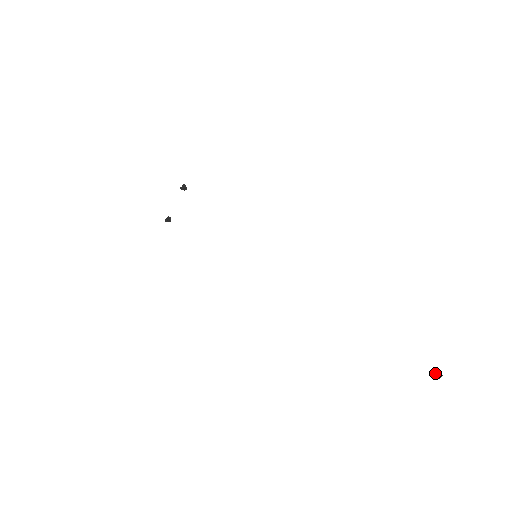
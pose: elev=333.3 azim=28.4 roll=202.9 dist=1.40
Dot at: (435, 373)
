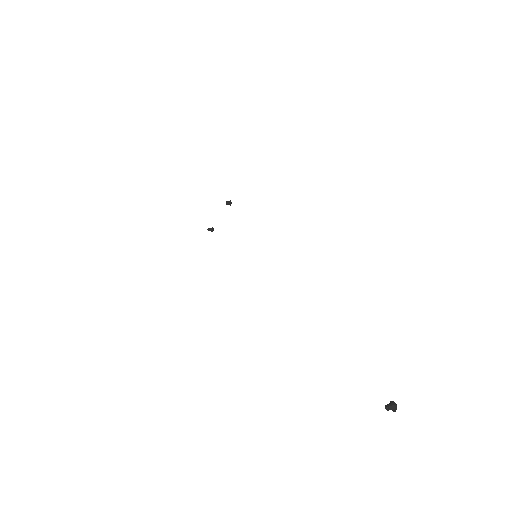
Dot at: (389, 403)
